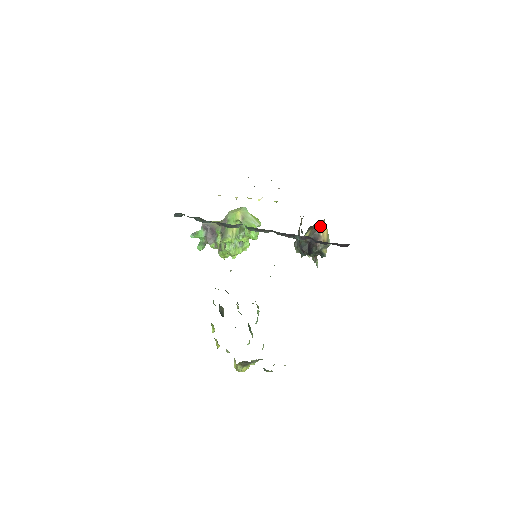
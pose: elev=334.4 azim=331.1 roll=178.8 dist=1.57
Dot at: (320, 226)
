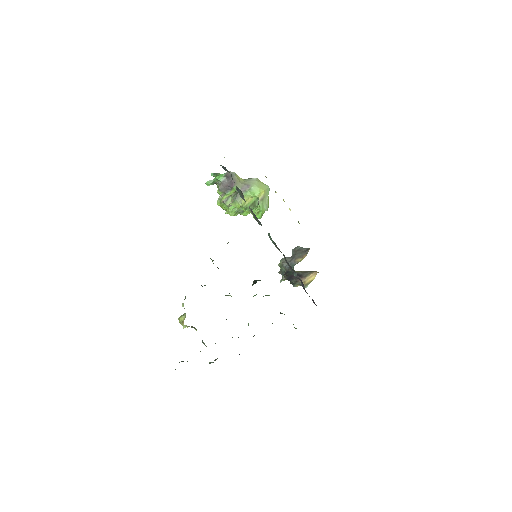
Dot at: (312, 272)
